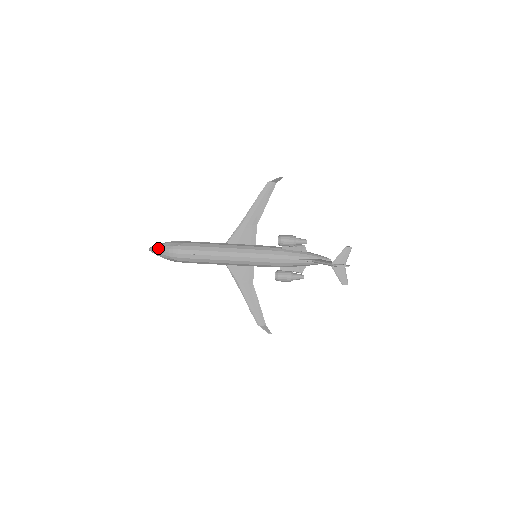
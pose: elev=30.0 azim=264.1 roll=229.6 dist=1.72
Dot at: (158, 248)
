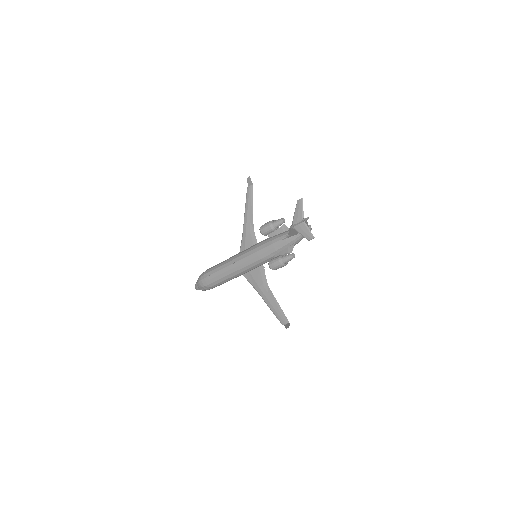
Dot at: (196, 283)
